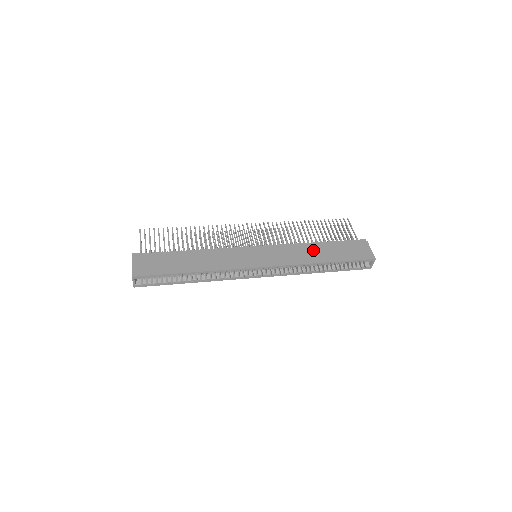
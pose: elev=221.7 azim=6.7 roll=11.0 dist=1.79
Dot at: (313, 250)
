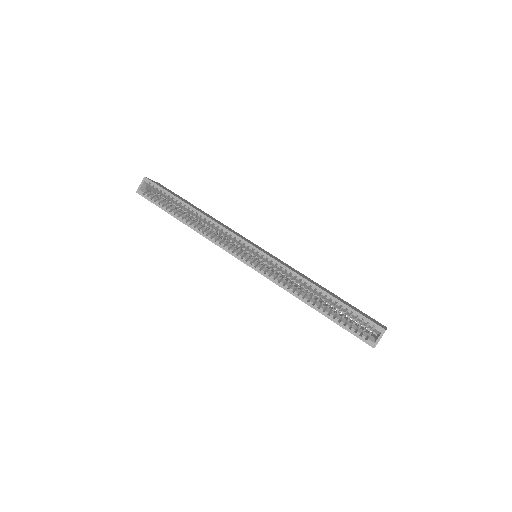
Dot at: (317, 284)
